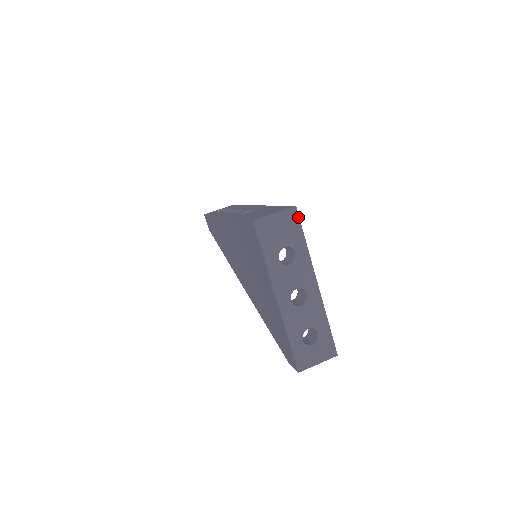
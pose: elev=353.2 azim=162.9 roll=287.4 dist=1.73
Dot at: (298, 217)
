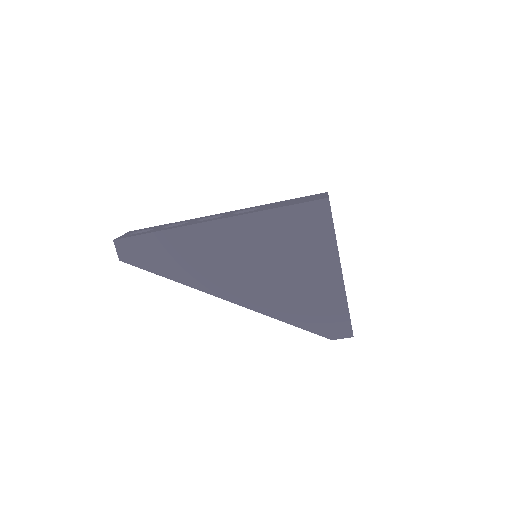
Dot at: occluded
